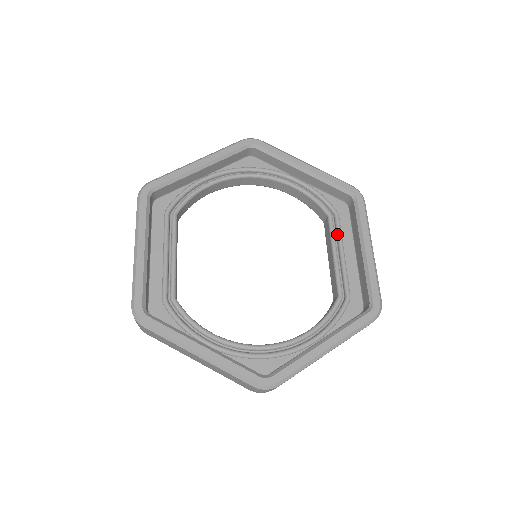
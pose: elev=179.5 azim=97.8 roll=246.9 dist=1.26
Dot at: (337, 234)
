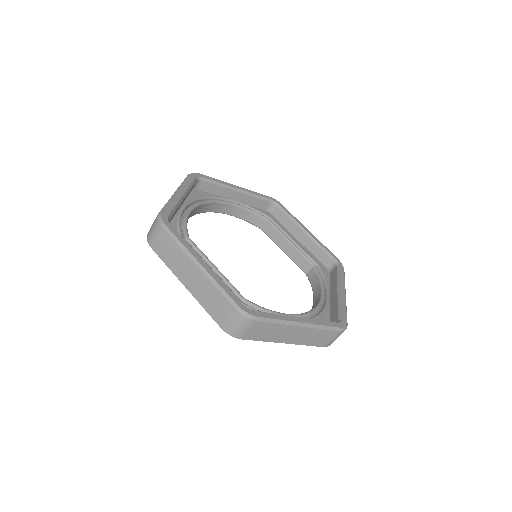
Dot at: (281, 230)
